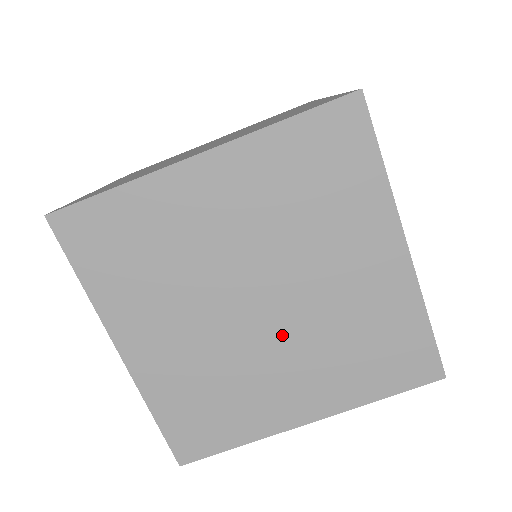
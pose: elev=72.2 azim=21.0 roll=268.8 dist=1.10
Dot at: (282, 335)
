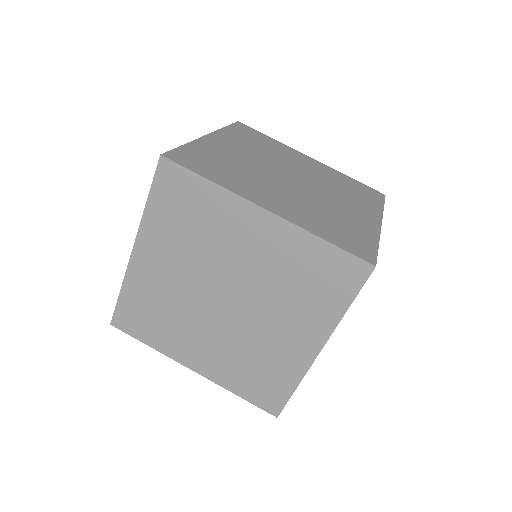
Dot at: (318, 189)
